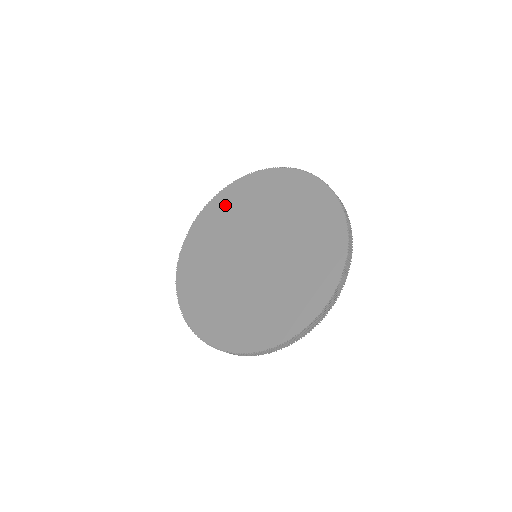
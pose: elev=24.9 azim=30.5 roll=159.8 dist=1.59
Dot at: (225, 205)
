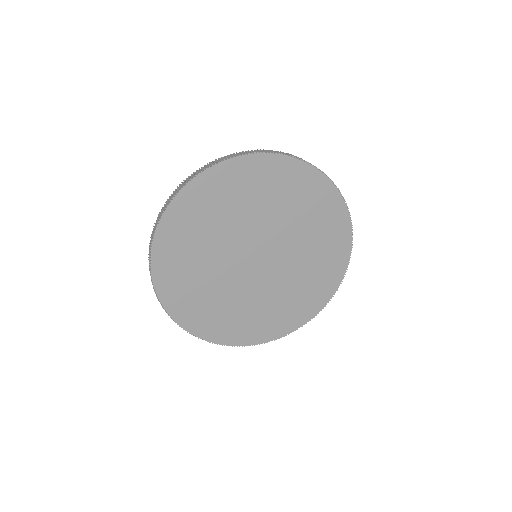
Dot at: (299, 186)
